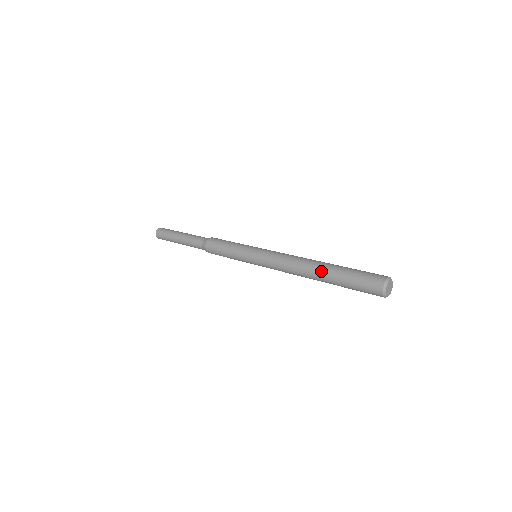
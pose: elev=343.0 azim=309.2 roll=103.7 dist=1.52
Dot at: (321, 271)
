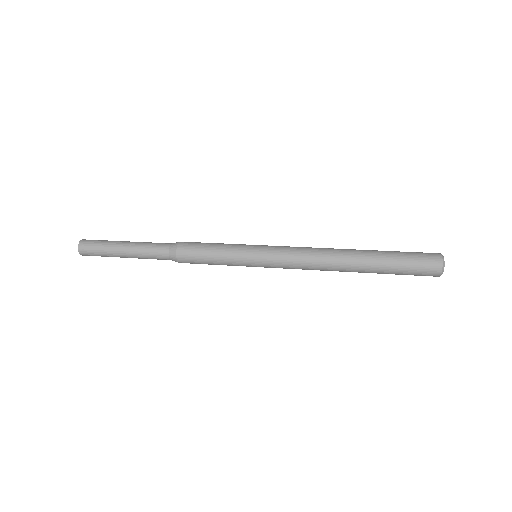
Dot at: (361, 255)
